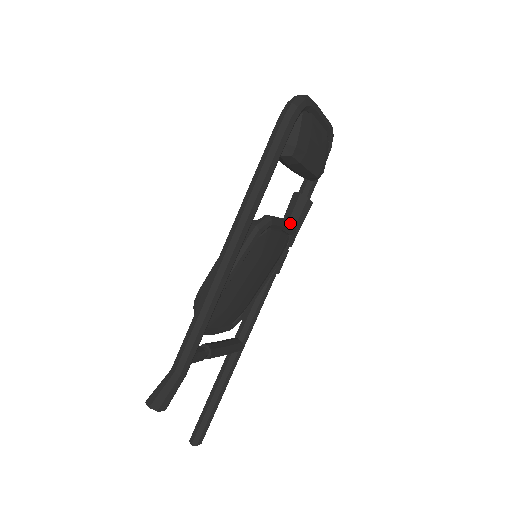
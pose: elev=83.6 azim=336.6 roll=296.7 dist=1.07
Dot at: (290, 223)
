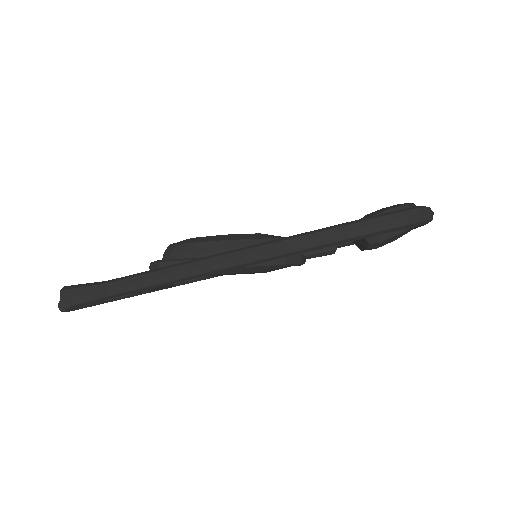
Dot at: occluded
